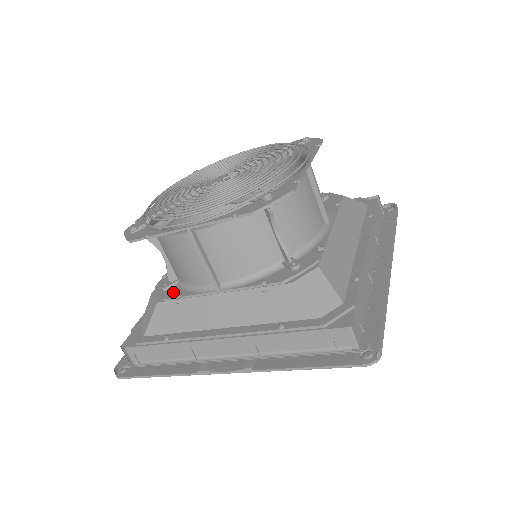
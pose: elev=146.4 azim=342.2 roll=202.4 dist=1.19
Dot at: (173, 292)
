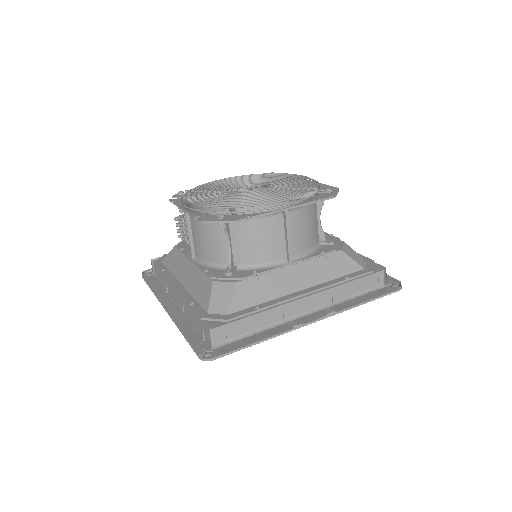
Dot at: (243, 273)
